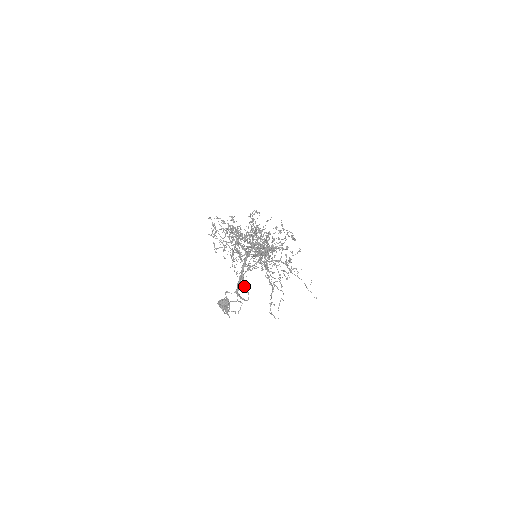
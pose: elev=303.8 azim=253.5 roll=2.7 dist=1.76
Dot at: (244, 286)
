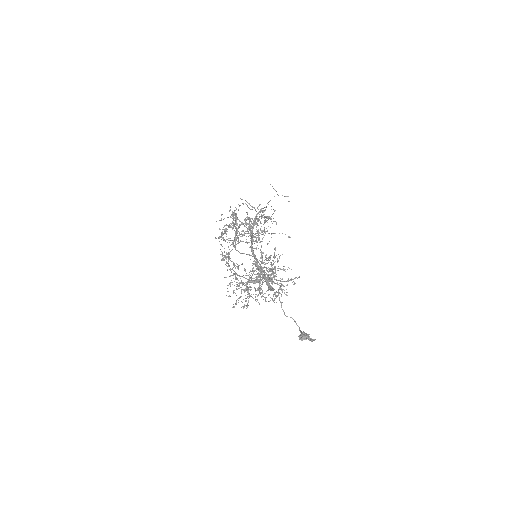
Dot at: occluded
